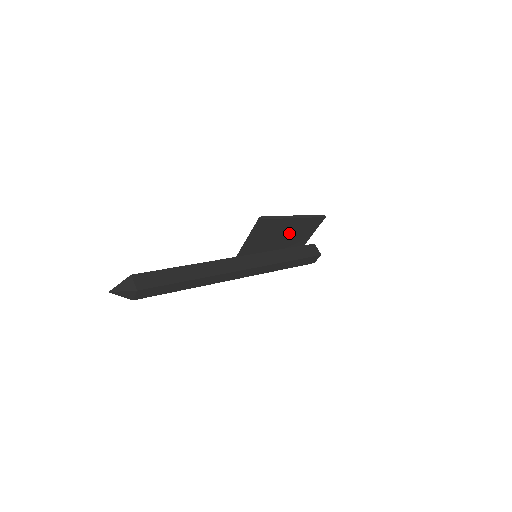
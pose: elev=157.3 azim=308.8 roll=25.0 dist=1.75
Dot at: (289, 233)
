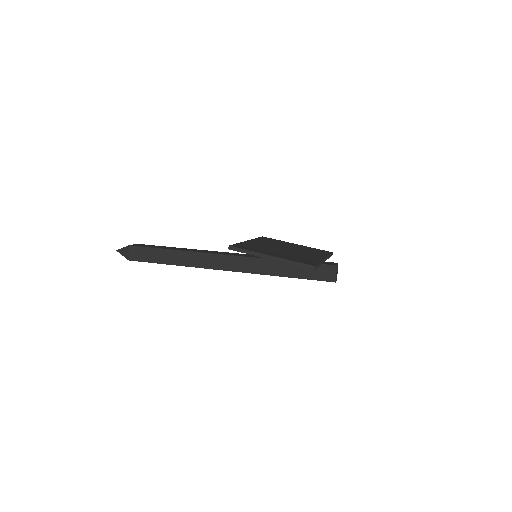
Dot at: occluded
